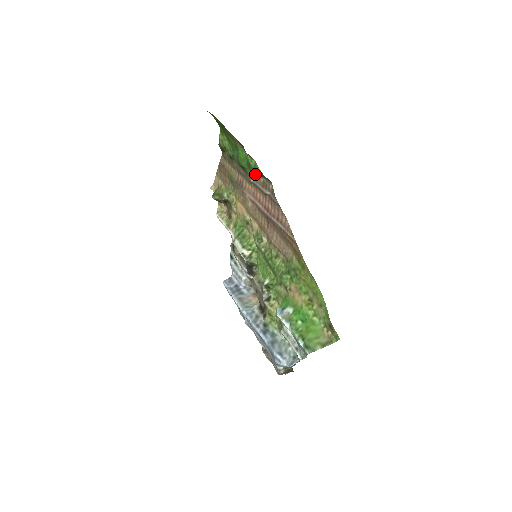
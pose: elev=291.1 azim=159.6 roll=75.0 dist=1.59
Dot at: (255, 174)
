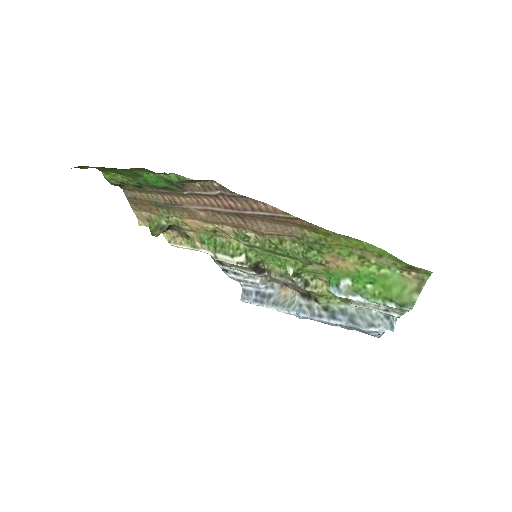
Dot at: (184, 185)
